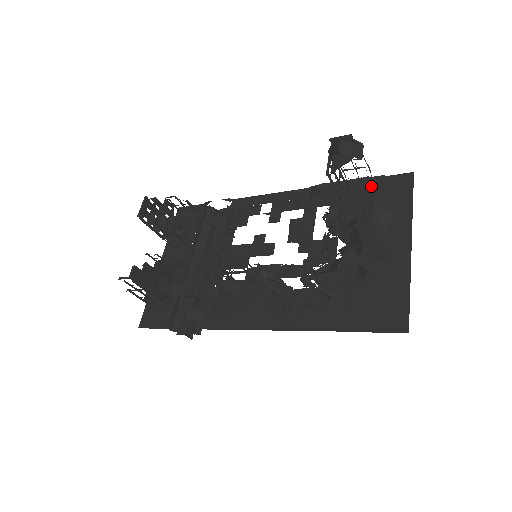
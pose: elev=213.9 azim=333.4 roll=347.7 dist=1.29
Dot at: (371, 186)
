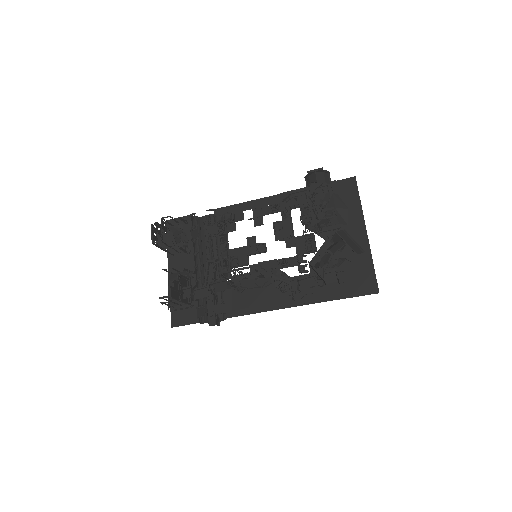
Dot at: (328, 191)
